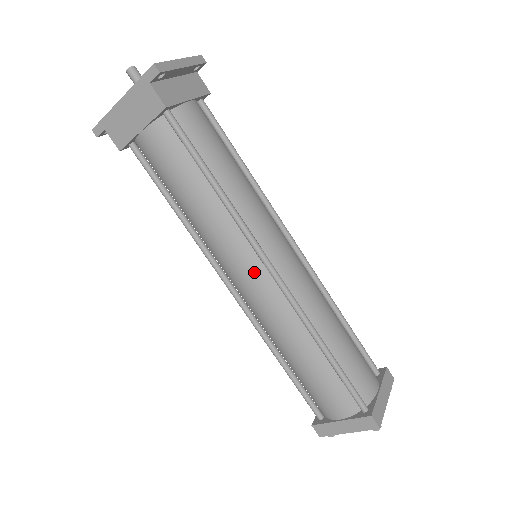
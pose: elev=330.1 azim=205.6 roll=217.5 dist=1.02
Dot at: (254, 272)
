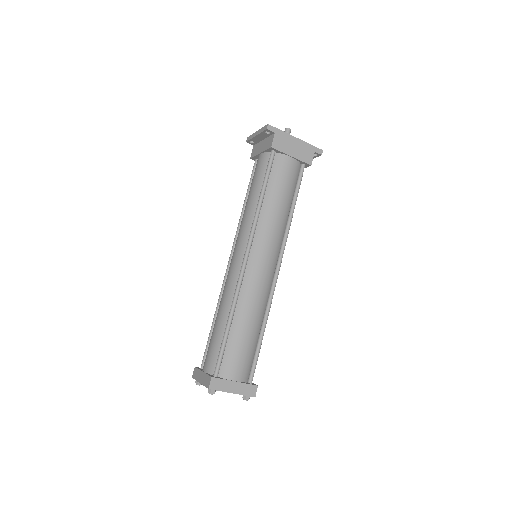
Dot at: (272, 262)
